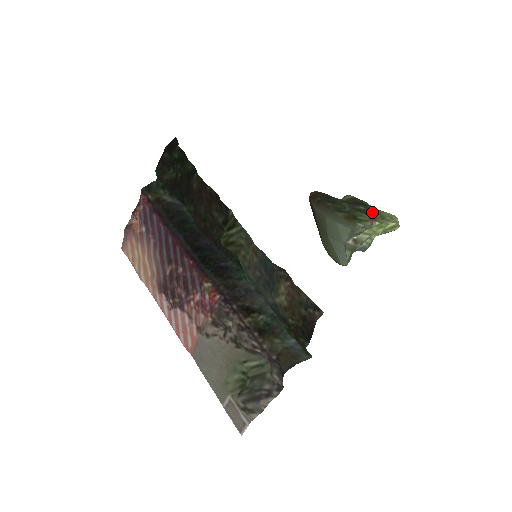
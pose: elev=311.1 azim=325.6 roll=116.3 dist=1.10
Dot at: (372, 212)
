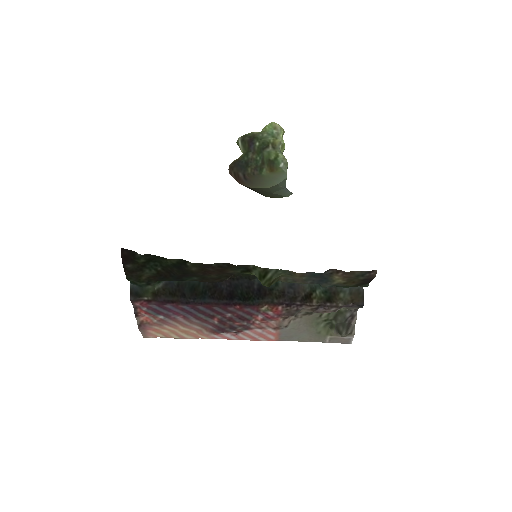
Dot at: (265, 139)
